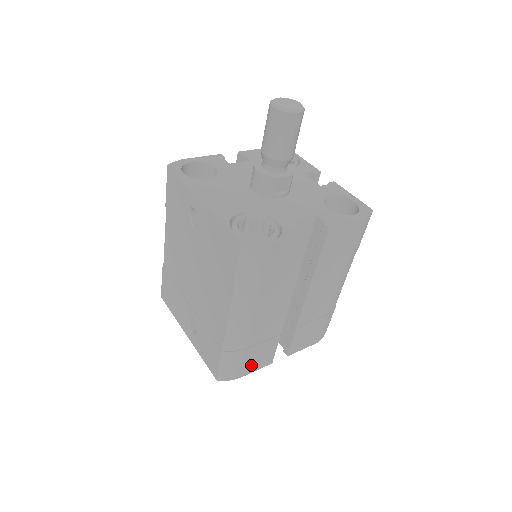
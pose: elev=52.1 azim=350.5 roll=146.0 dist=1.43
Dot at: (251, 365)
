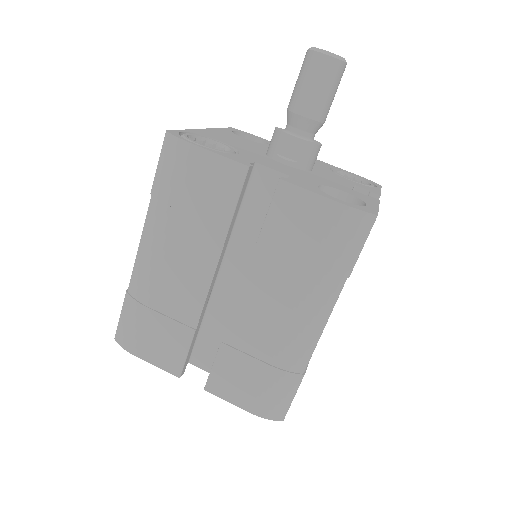
Dot at: (150, 347)
